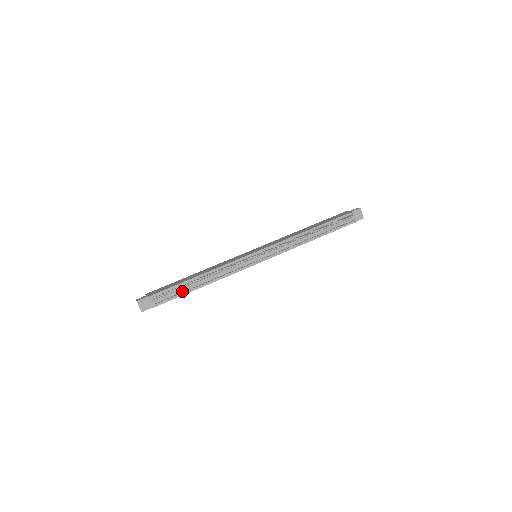
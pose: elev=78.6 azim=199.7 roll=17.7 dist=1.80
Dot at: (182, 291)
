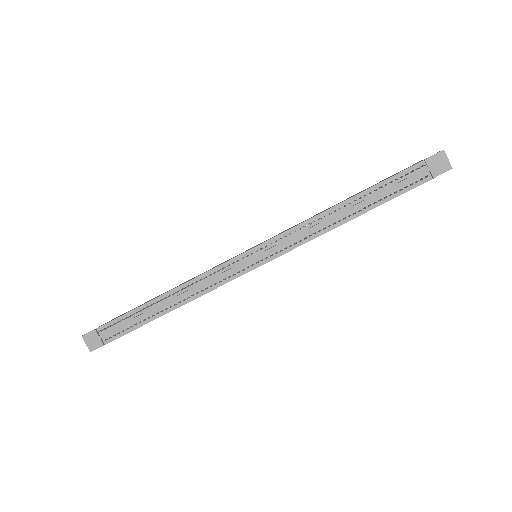
Dot at: (141, 319)
